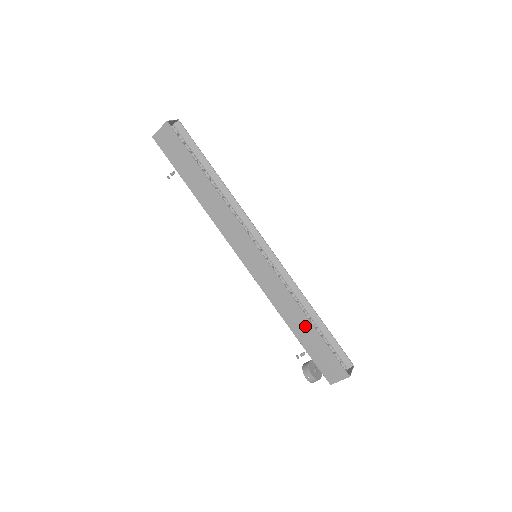
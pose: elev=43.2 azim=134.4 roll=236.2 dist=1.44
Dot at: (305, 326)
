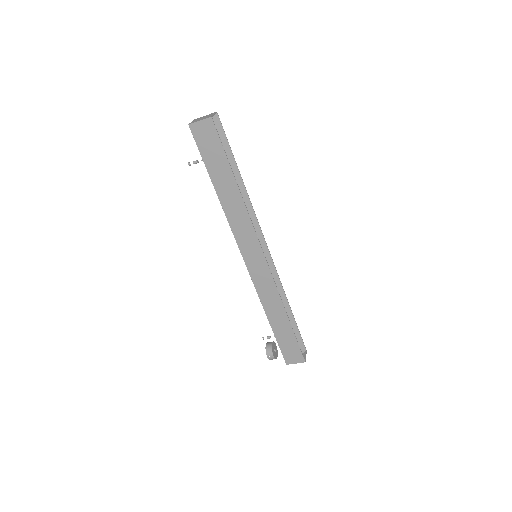
Dot at: (282, 321)
